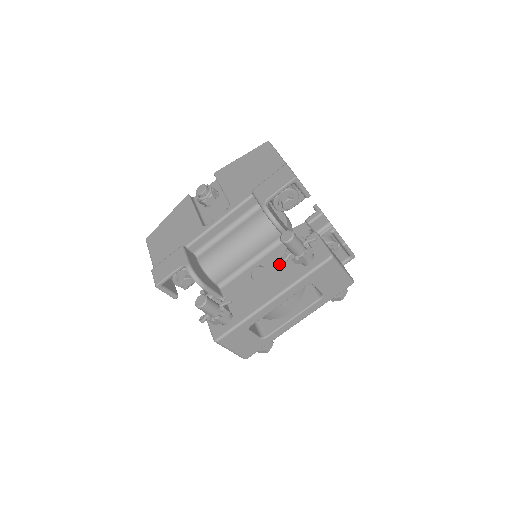
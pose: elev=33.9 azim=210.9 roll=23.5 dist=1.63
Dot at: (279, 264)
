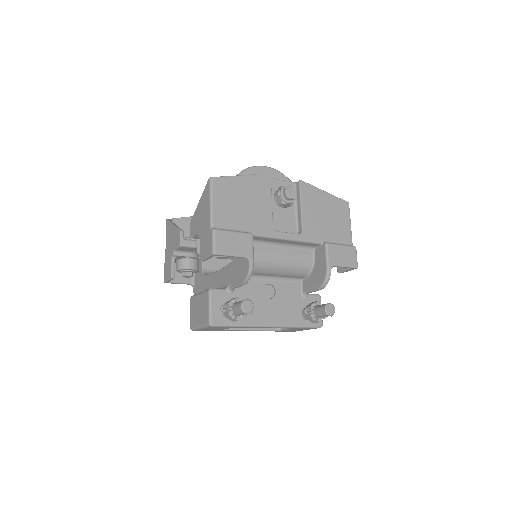
Dot at: (288, 299)
